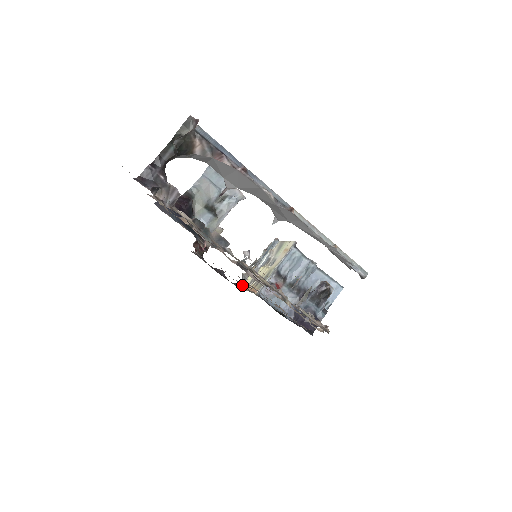
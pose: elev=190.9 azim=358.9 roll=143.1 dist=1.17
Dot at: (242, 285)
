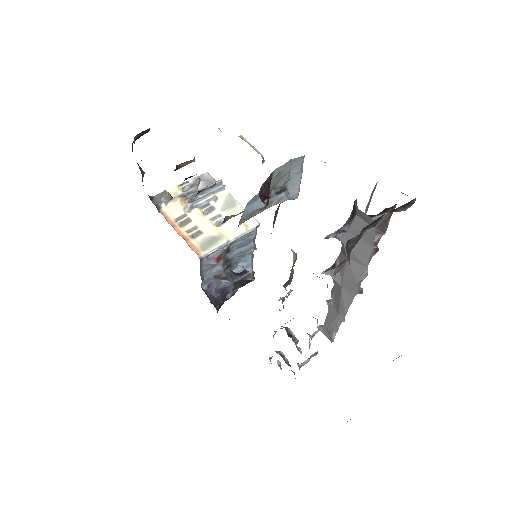
Dot at: (161, 208)
